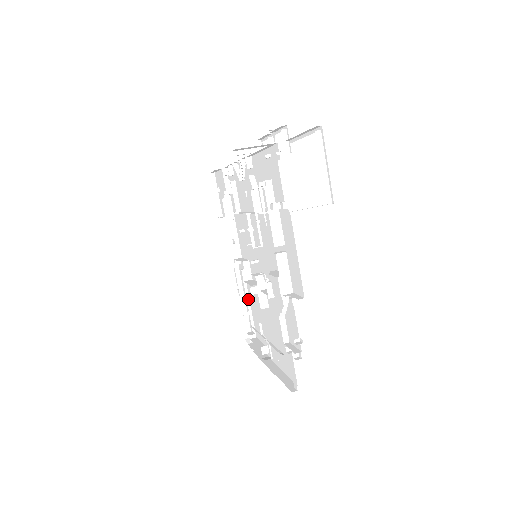
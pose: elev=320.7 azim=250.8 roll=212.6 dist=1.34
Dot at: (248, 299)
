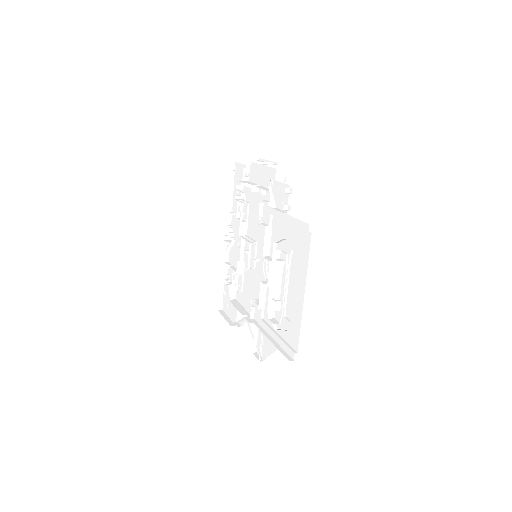
Dot at: (271, 328)
